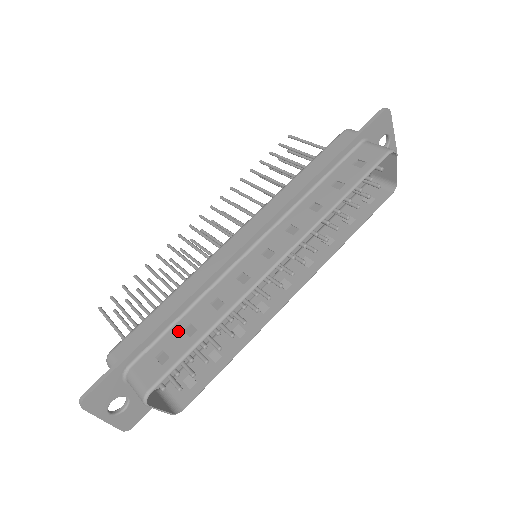
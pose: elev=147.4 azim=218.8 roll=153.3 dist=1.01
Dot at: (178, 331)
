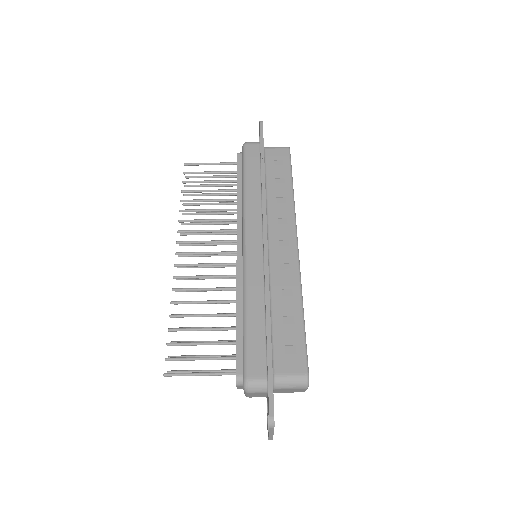
Dot at: (281, 327)
